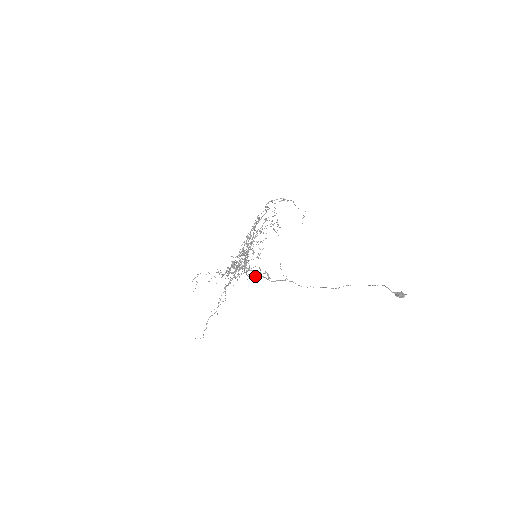
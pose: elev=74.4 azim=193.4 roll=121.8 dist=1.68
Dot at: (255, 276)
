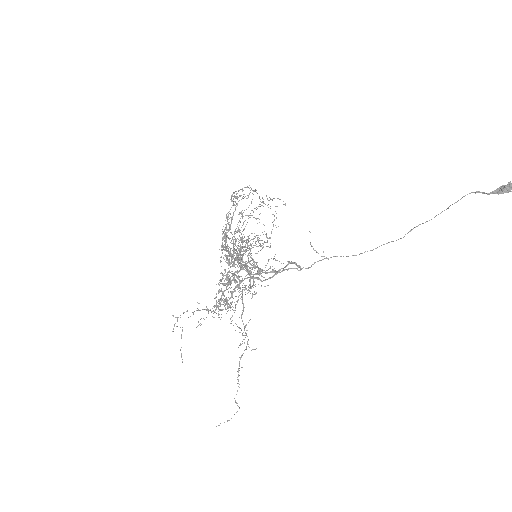
Dot at: (276, 273)
